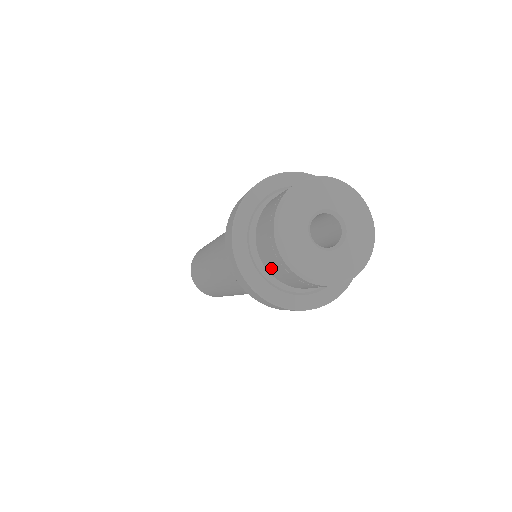
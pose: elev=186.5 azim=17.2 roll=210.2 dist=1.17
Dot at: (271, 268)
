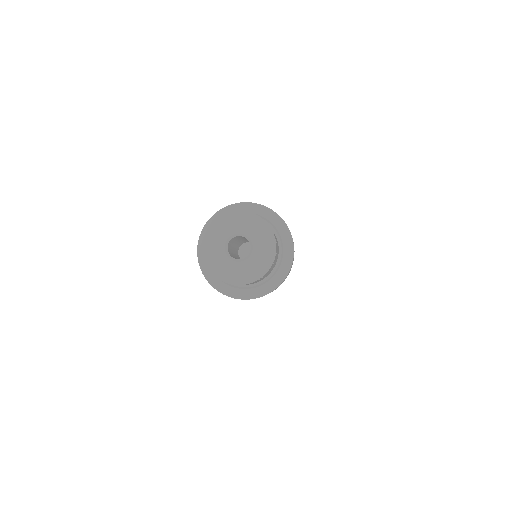
Dot at: occluded
